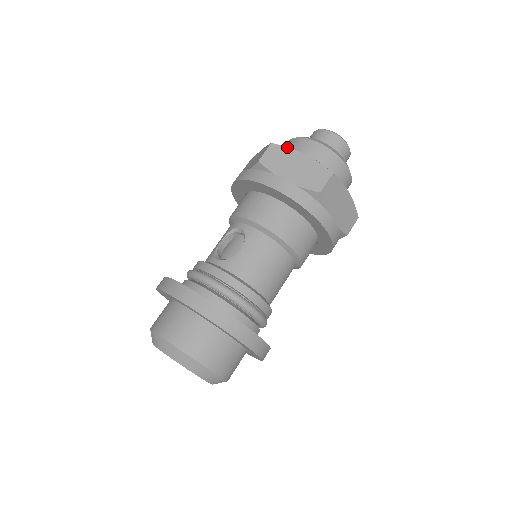
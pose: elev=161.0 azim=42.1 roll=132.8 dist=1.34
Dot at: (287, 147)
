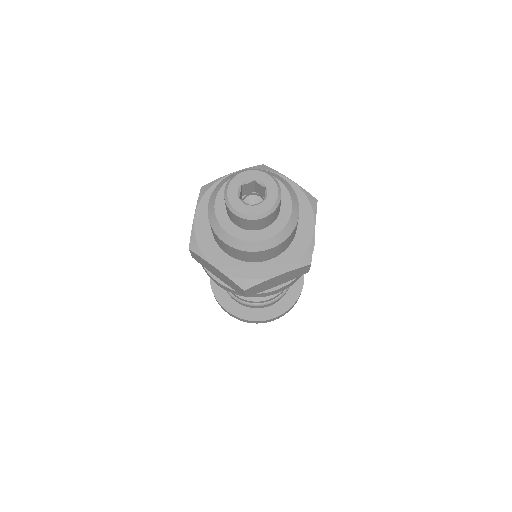
Dot at: (260, 284)
